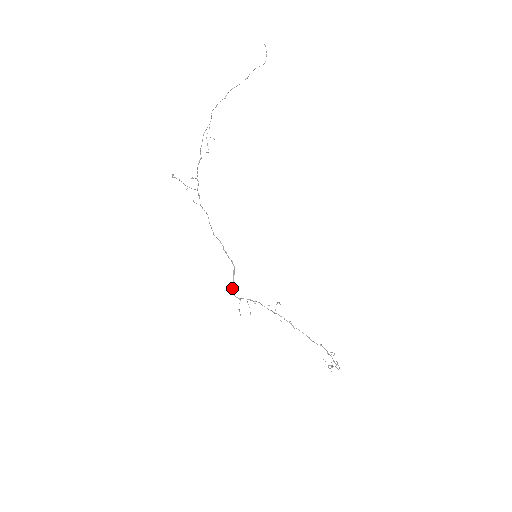
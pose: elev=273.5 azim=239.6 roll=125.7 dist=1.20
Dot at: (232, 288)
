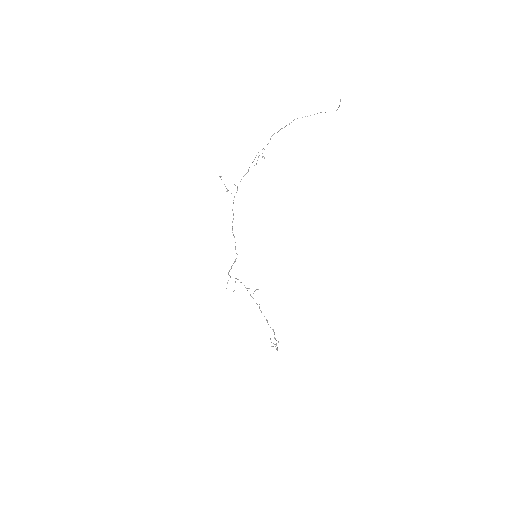
Dot at: (229, 270)
